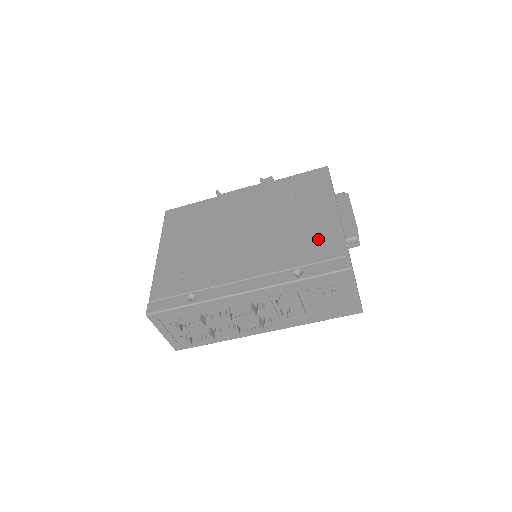
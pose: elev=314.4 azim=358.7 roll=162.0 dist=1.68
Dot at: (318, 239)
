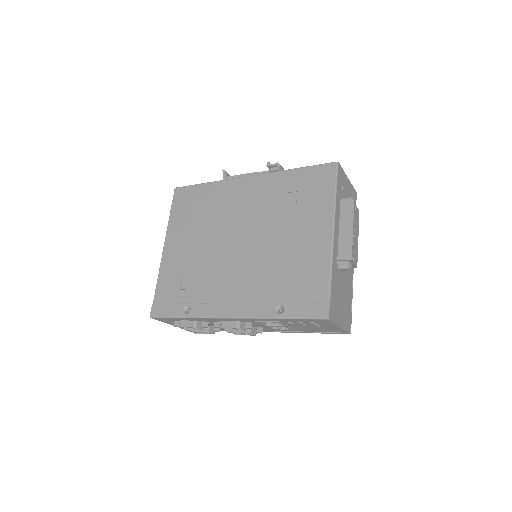
Dot at: (306, 271)
